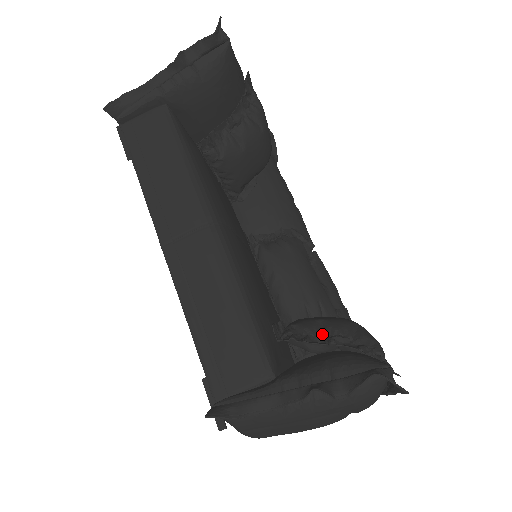
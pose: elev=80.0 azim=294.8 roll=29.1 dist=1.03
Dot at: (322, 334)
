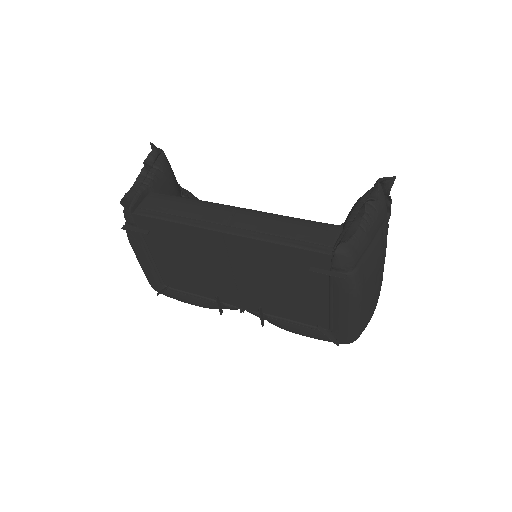
Dot at: occluded
